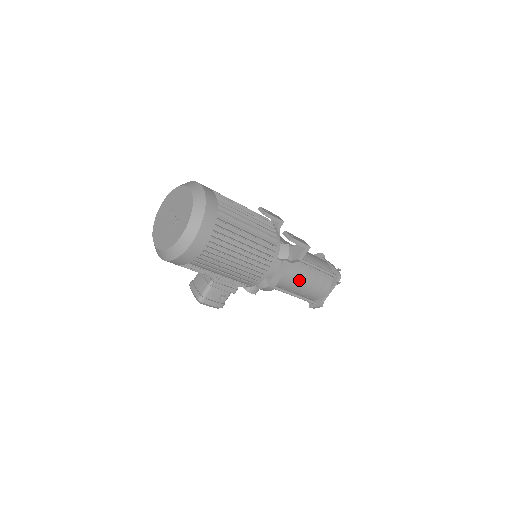
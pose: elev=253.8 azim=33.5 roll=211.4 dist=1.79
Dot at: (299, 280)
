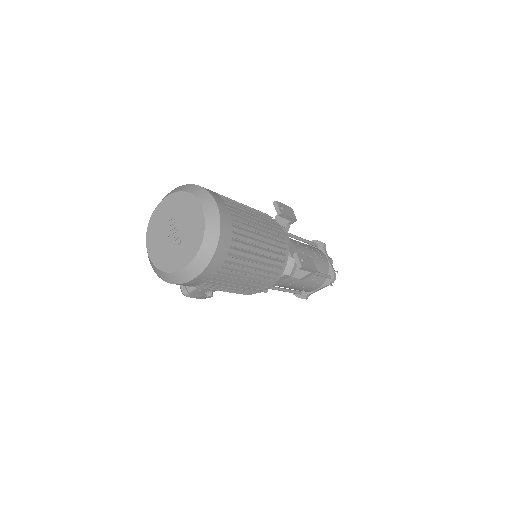
Dot at: (293, 284)
